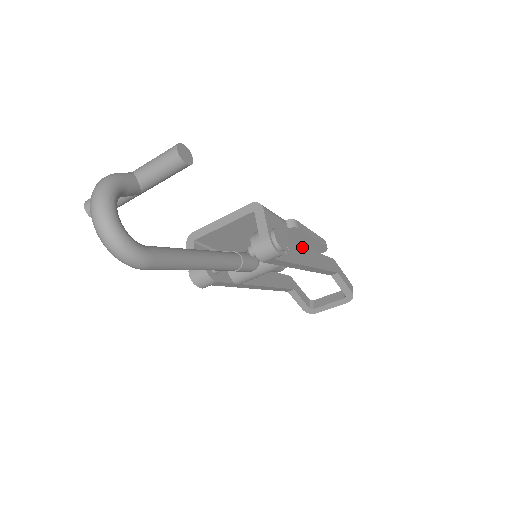
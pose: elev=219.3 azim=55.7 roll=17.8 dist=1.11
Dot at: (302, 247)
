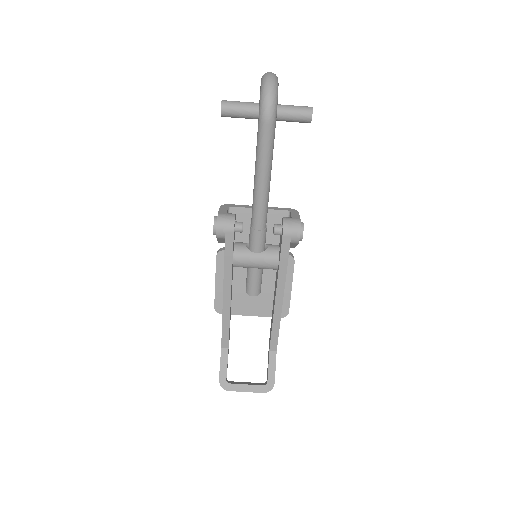
Dot at: occluded
